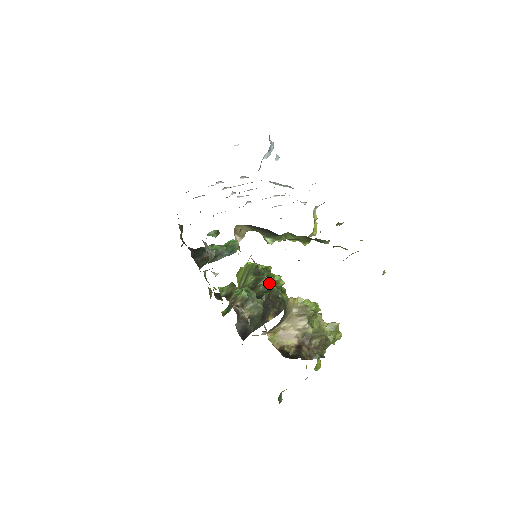
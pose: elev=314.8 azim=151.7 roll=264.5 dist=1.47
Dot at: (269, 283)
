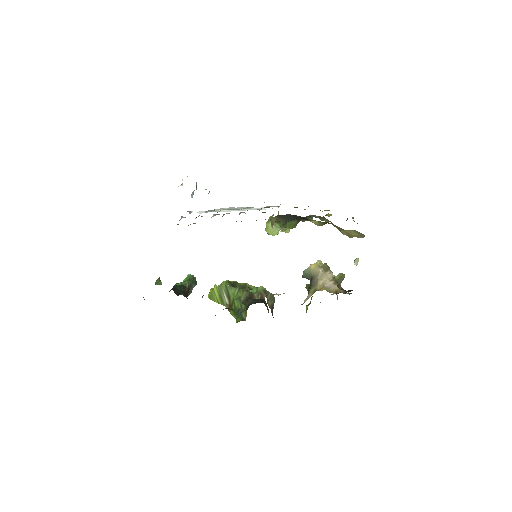
Dot at: occluded
